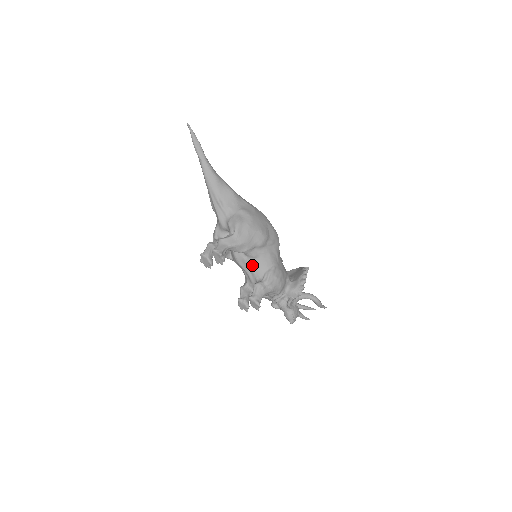
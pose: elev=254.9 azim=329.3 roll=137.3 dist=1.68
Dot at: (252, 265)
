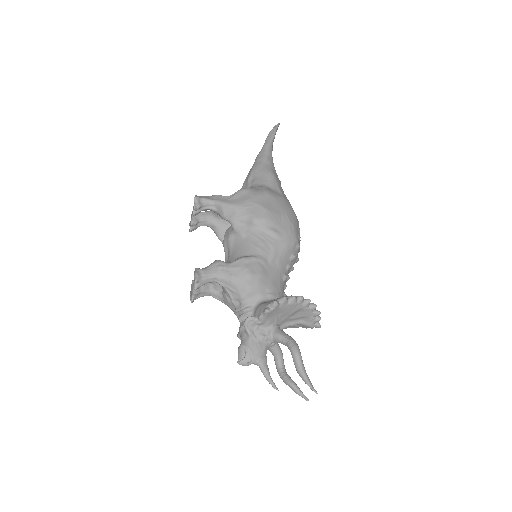
Dot at: (233, 246)
